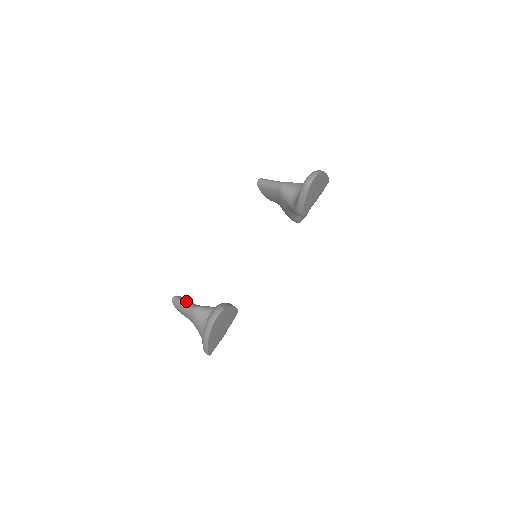
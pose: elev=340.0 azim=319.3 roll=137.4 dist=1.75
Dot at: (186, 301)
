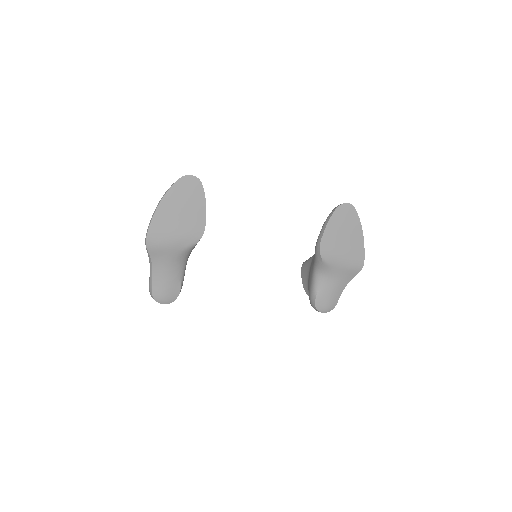
Dot at: occluded
